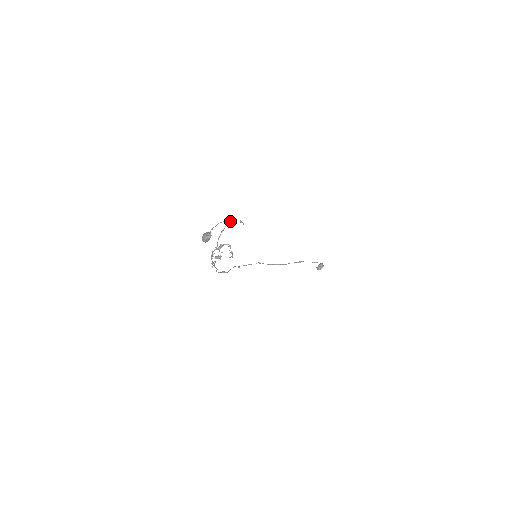
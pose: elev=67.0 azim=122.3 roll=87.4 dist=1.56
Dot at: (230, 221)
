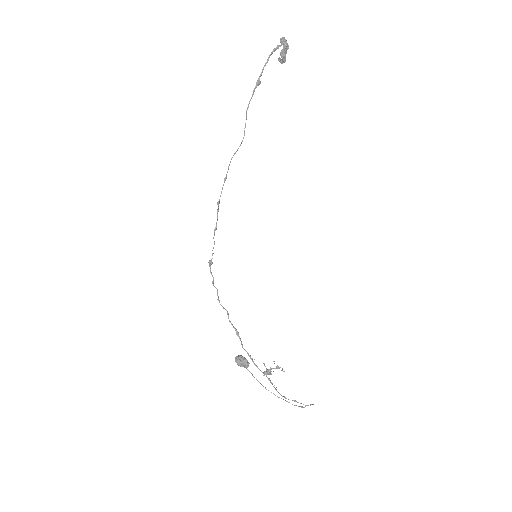
Dot at: occluded
